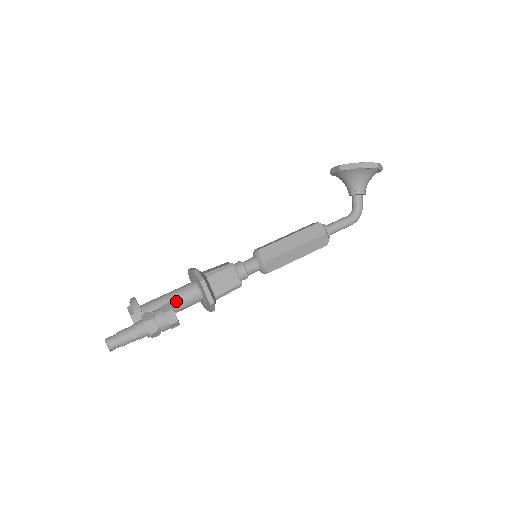
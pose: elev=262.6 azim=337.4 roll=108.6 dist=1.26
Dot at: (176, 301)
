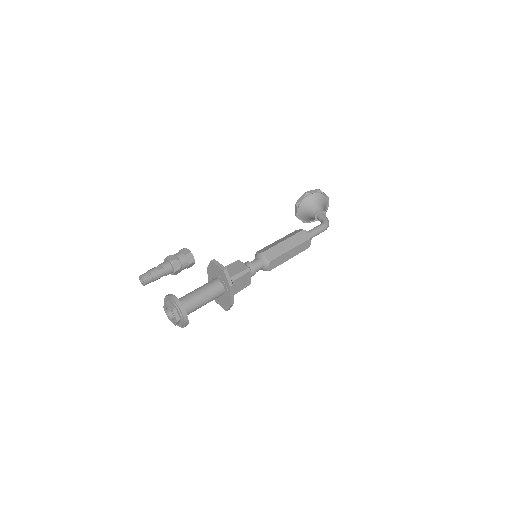
Dot at: (200, 289)
